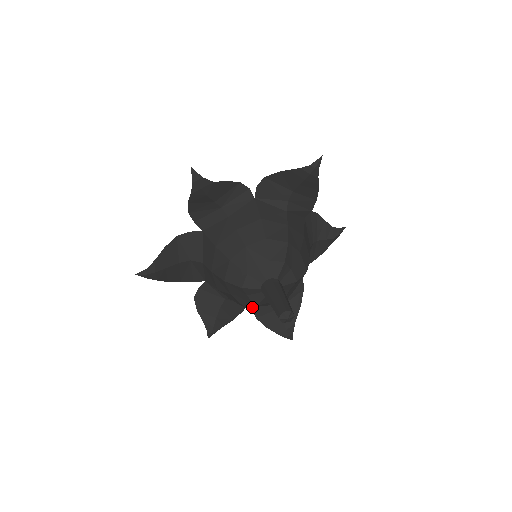
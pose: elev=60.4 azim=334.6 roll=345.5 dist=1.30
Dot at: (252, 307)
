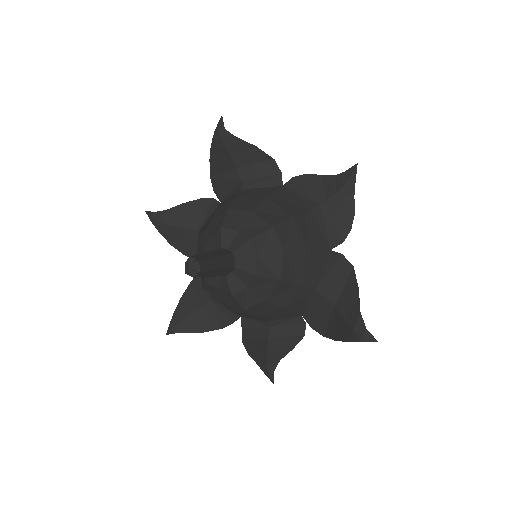
Dot at: (309, 324)
